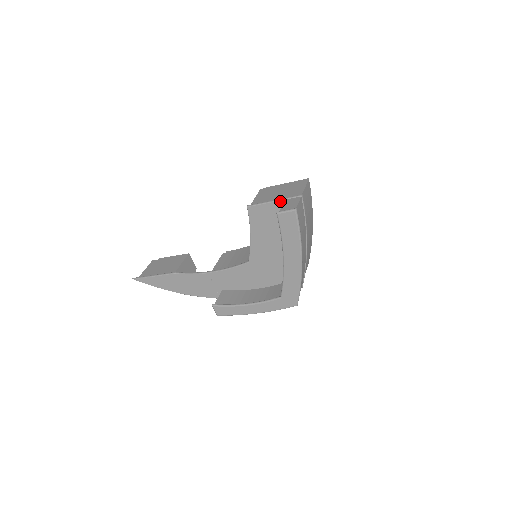
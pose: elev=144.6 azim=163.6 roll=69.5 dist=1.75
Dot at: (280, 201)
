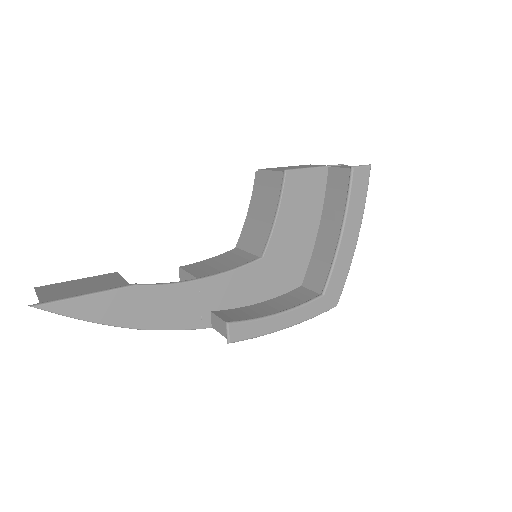
Dot at: (323, 168)
